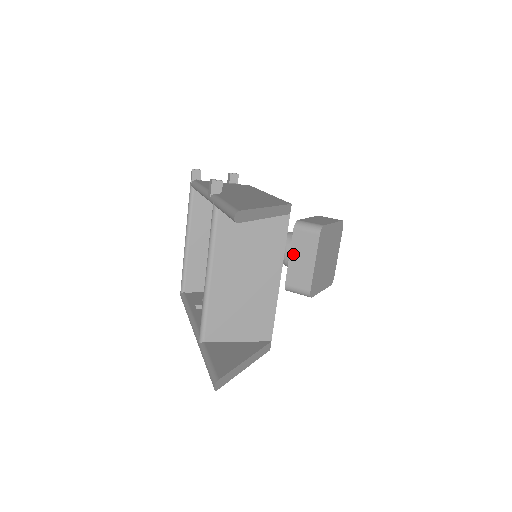
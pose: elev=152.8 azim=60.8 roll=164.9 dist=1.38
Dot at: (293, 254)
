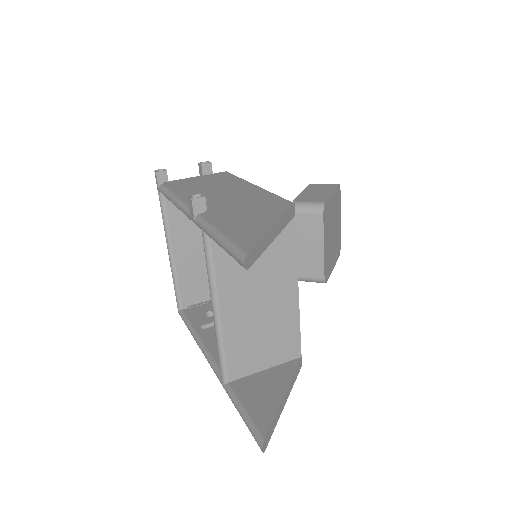
Dot at: (296, 241)
